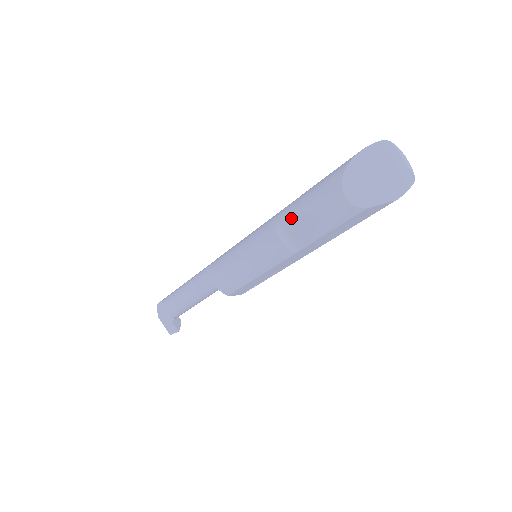
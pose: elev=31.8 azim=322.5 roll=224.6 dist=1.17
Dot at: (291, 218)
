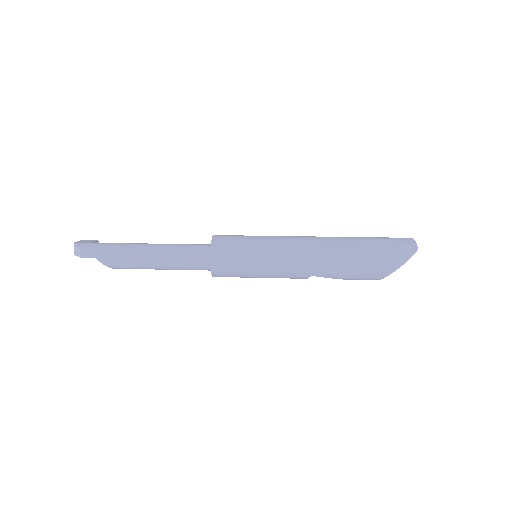
Dot at: occluded
